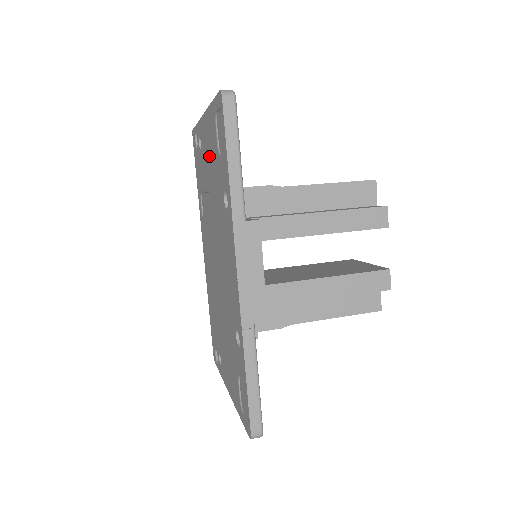
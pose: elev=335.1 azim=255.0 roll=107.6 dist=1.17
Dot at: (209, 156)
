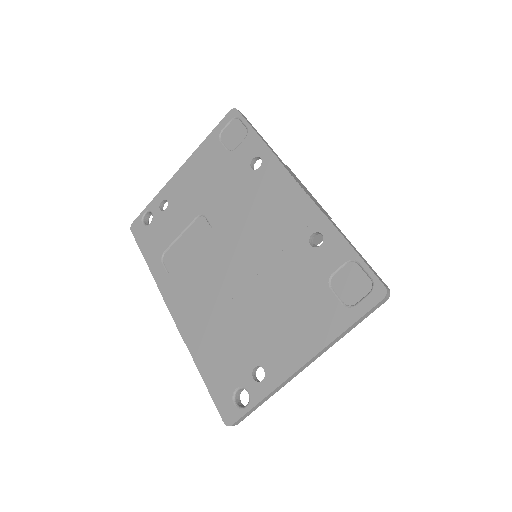
Dot at: (200, 182)
